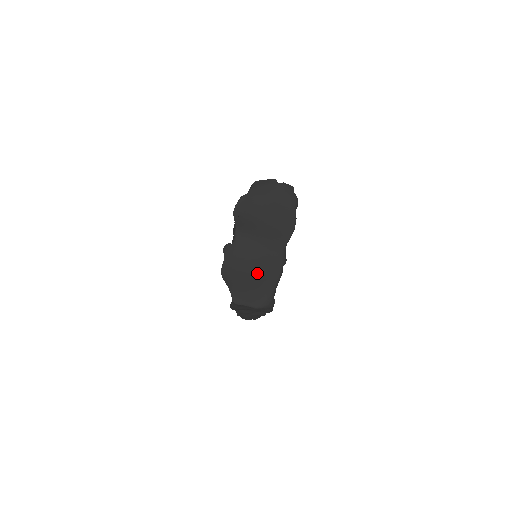
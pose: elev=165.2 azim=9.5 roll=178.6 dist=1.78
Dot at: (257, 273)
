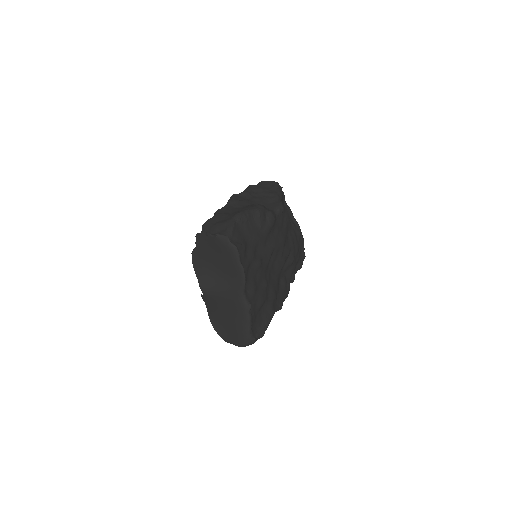
Dot at: (231, 320)
